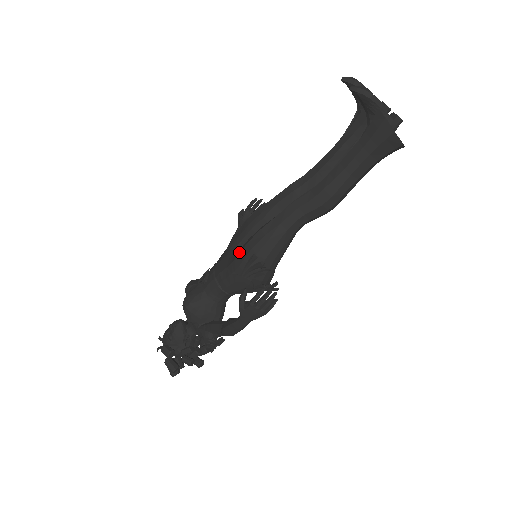
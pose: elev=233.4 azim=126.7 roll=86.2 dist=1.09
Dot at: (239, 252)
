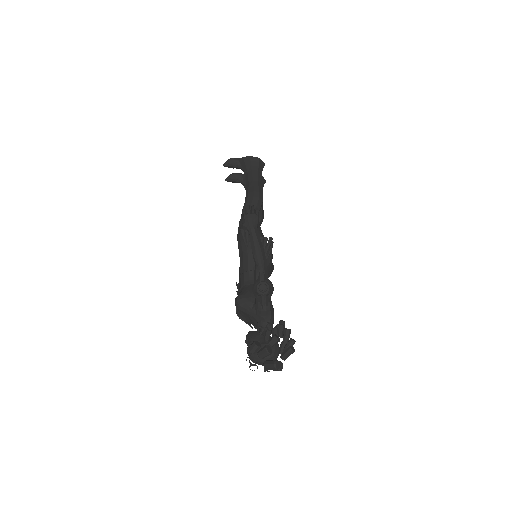
Dot at: (238, 247)
